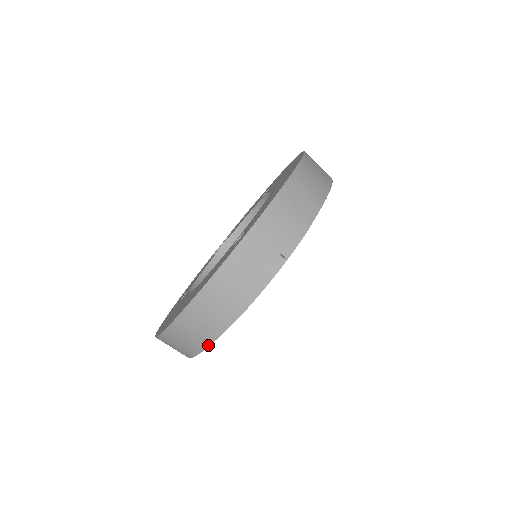
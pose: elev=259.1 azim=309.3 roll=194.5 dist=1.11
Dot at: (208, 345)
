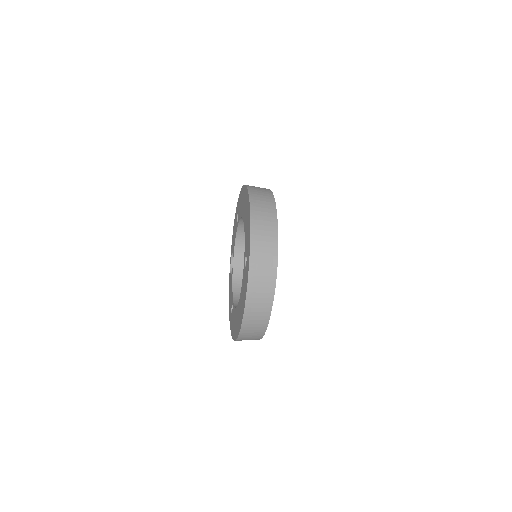
Dot at: (267, 325)
